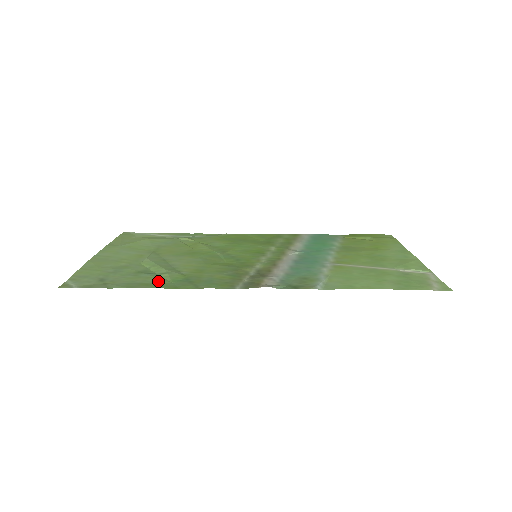
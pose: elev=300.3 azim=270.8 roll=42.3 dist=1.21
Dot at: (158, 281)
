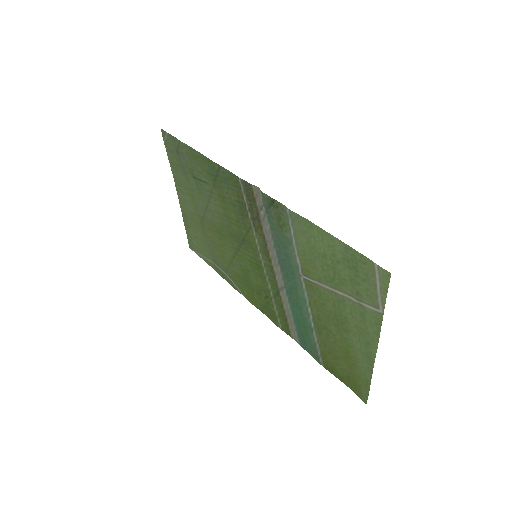
Dot at: (201, 167)
